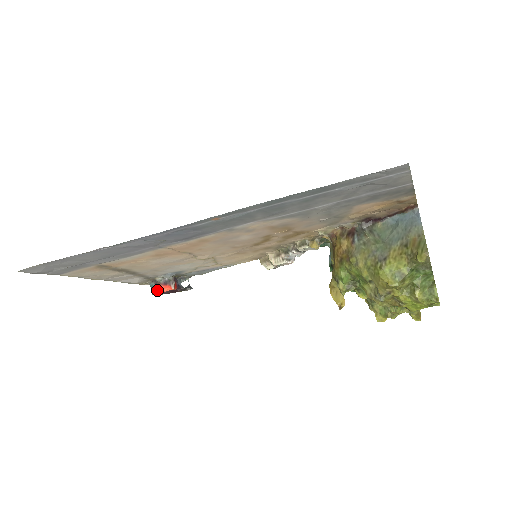
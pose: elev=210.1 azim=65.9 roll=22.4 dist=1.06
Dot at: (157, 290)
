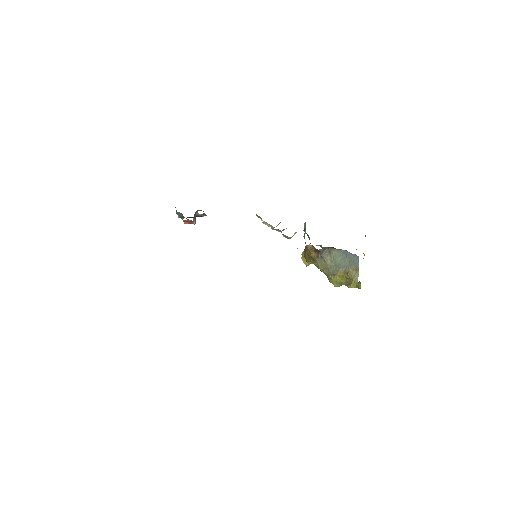
Dot at: (181, 216)
